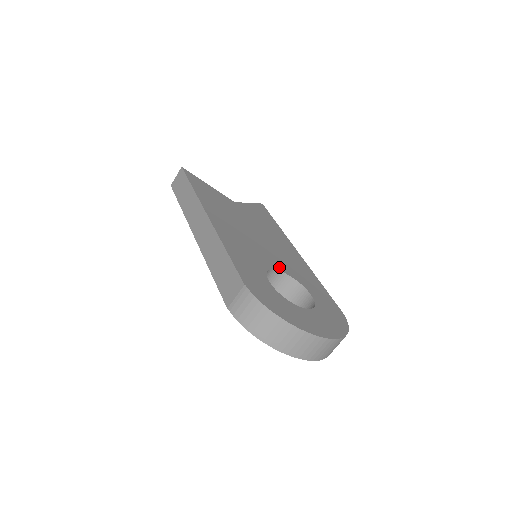
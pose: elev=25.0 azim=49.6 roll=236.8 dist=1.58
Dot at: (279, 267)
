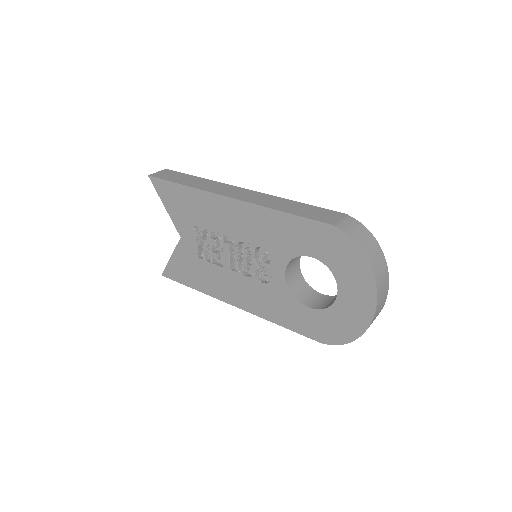
Dot at: occluded
